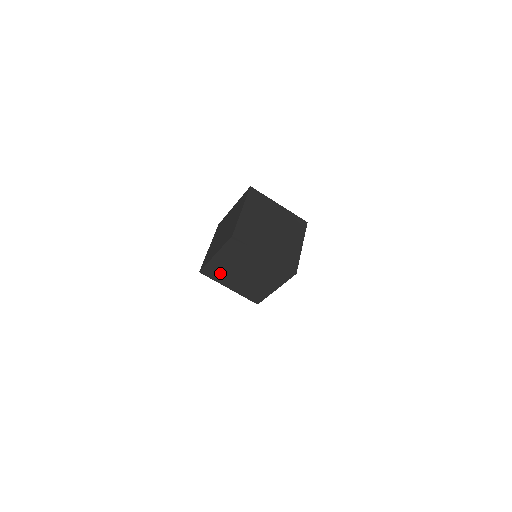
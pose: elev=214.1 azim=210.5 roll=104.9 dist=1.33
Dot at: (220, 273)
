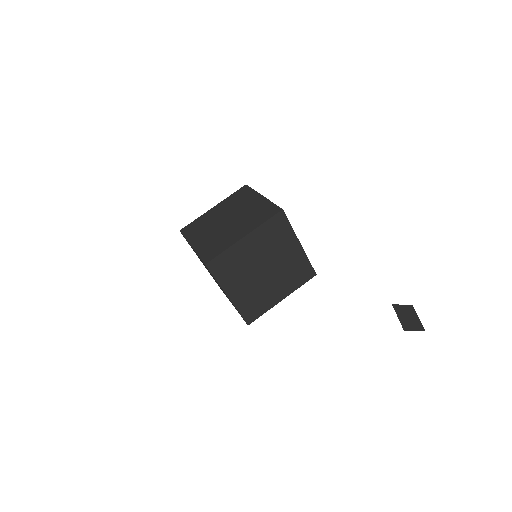
Dot at: occluded
